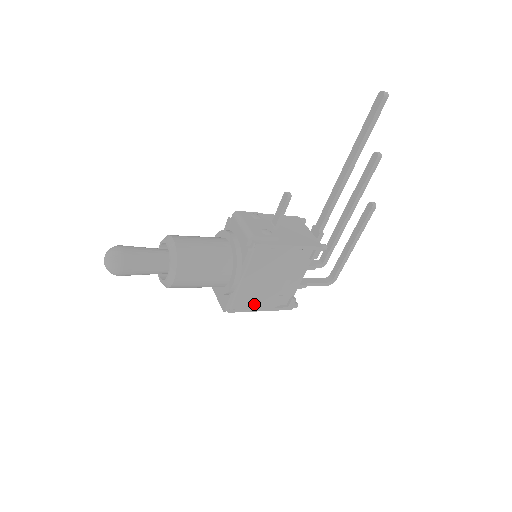
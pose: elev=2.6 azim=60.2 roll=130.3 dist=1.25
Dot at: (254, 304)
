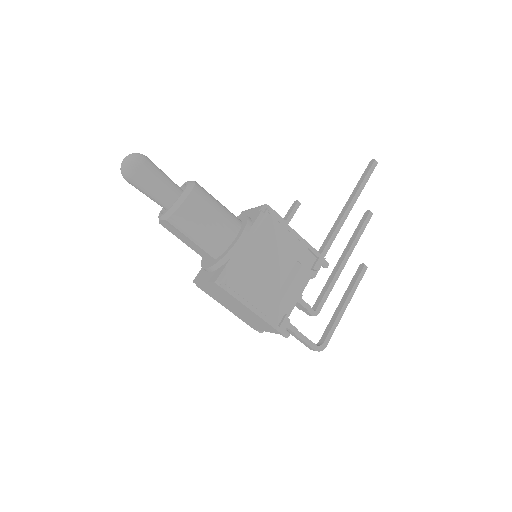
Dot at: (248, 293)
